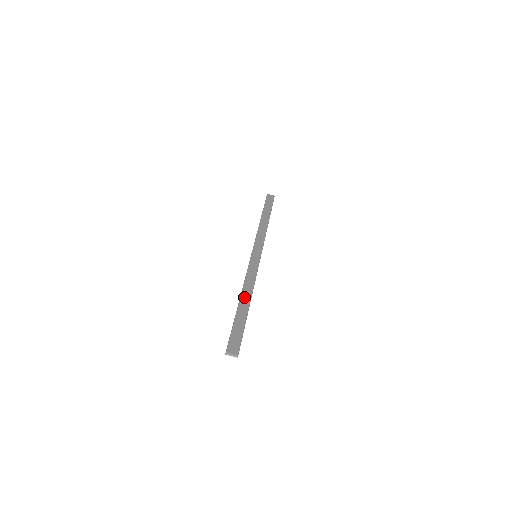
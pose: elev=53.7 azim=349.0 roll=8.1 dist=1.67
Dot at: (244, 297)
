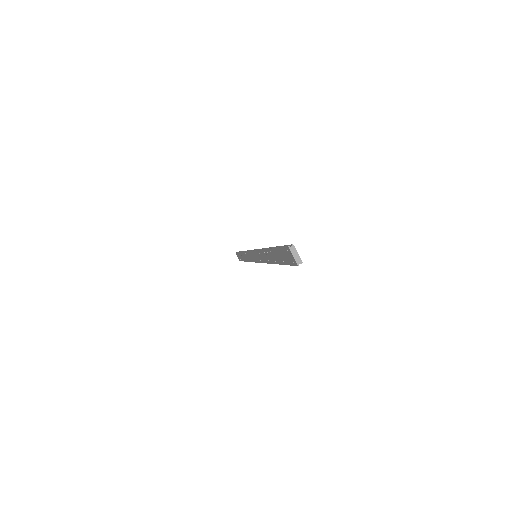
Dot at: occluded
